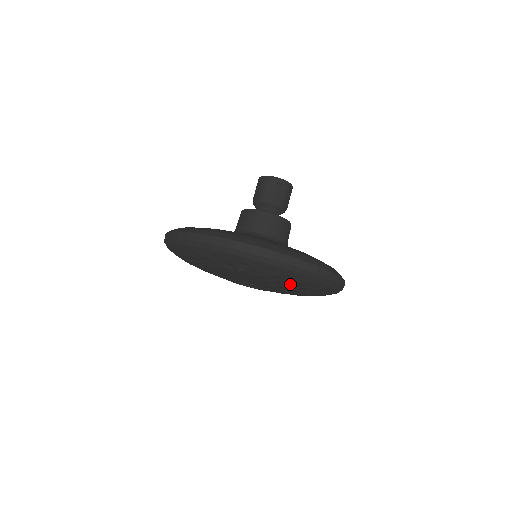
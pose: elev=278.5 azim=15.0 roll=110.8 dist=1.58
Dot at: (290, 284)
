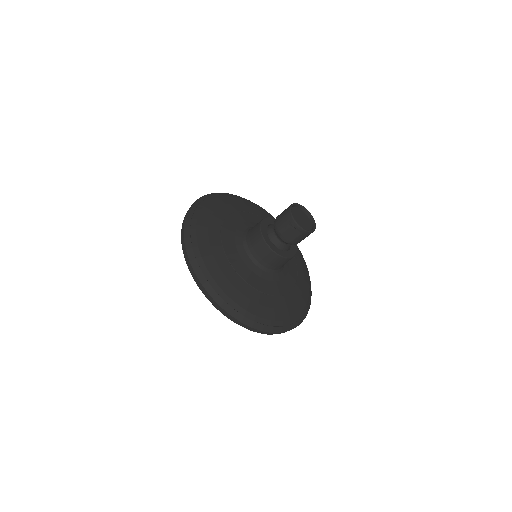
Dot at: occluded
